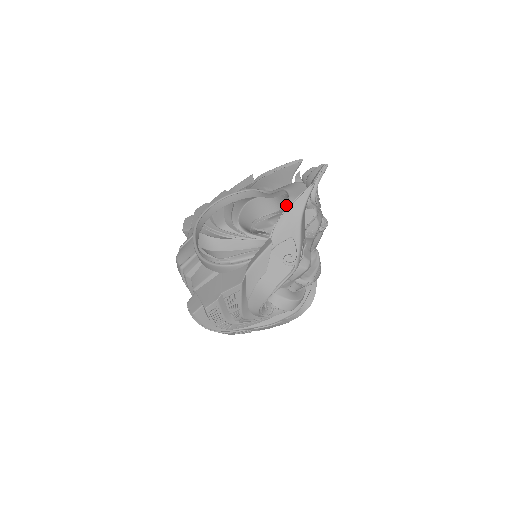
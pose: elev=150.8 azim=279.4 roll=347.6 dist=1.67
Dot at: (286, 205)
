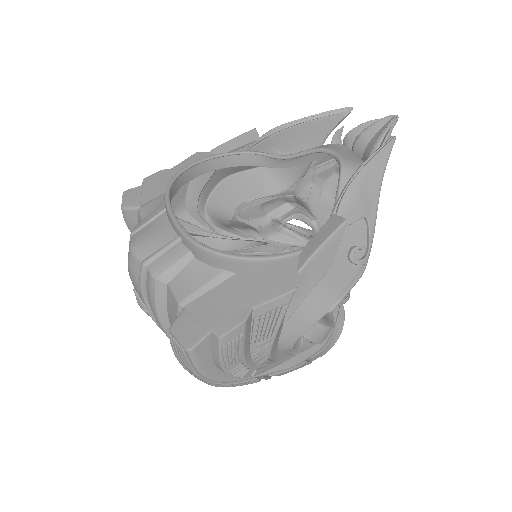
Dot at: (300, 182)
